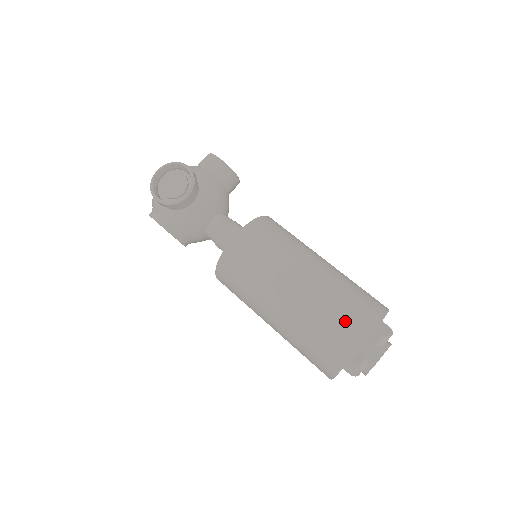
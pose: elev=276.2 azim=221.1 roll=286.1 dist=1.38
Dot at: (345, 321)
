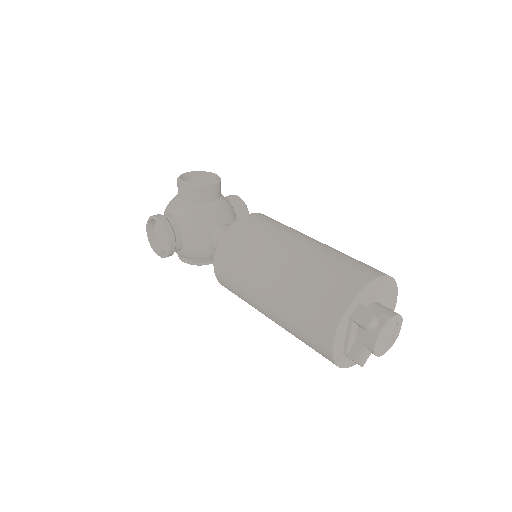
Dot at: (314, 327)
